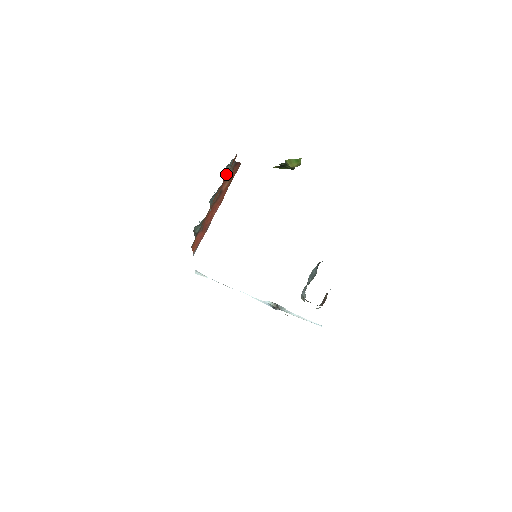
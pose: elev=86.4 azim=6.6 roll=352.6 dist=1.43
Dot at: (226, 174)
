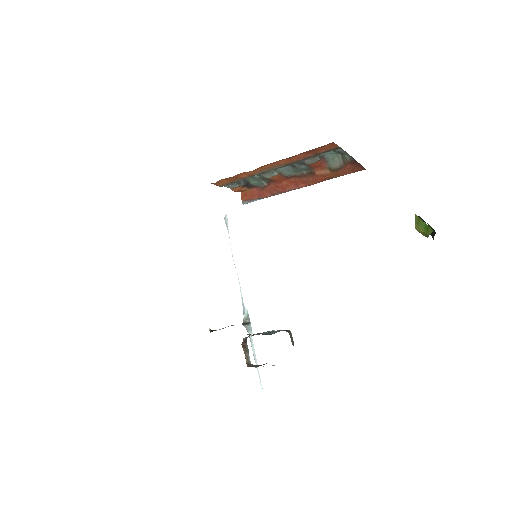
Dot at: (330, 160)
